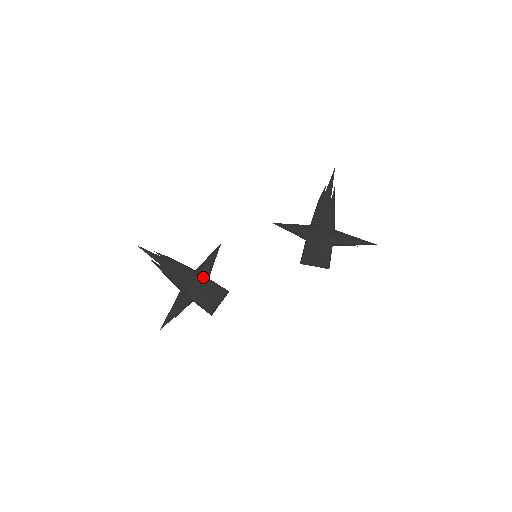
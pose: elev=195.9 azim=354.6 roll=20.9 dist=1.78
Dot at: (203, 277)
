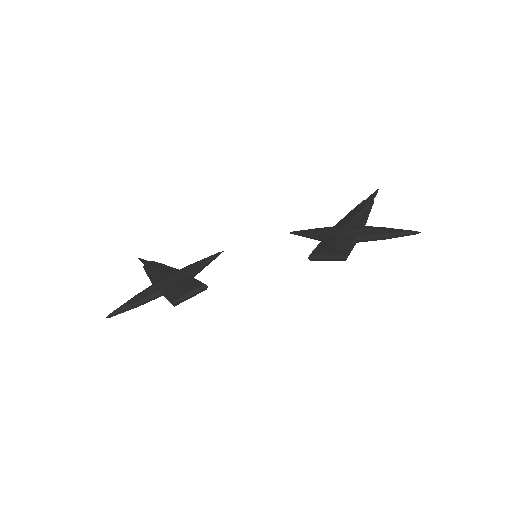
Dot at: (185, 272)
